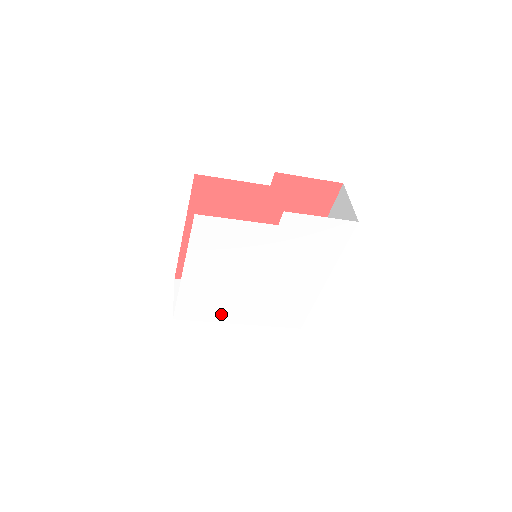
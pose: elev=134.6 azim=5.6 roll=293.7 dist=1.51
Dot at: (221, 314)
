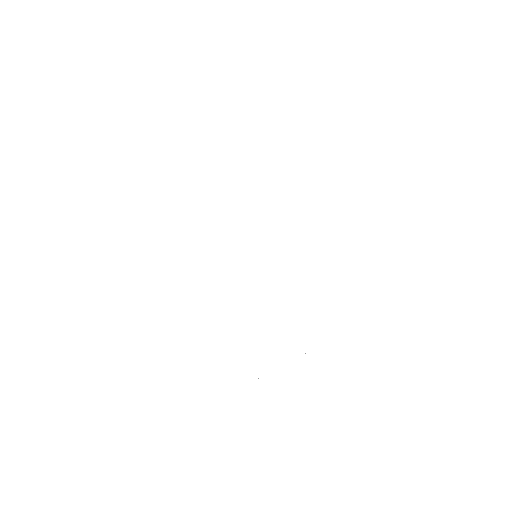
Dot at: (264, 352)
